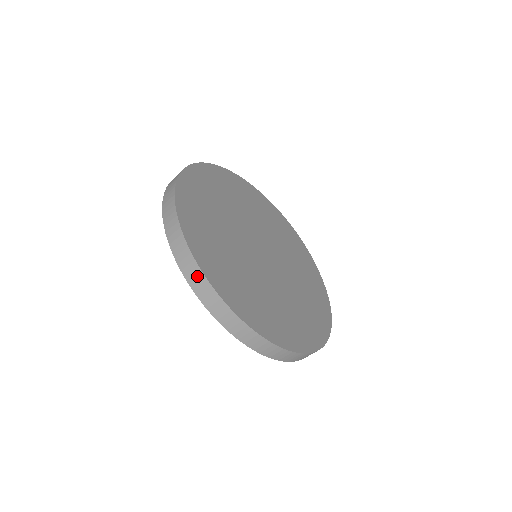
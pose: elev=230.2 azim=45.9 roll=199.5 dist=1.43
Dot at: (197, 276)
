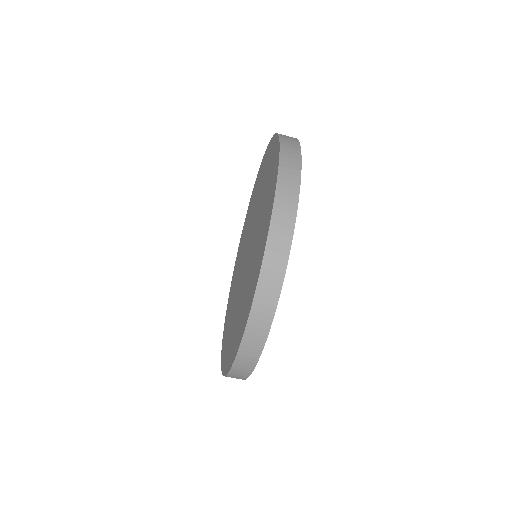
Dot at: (255, 347)
